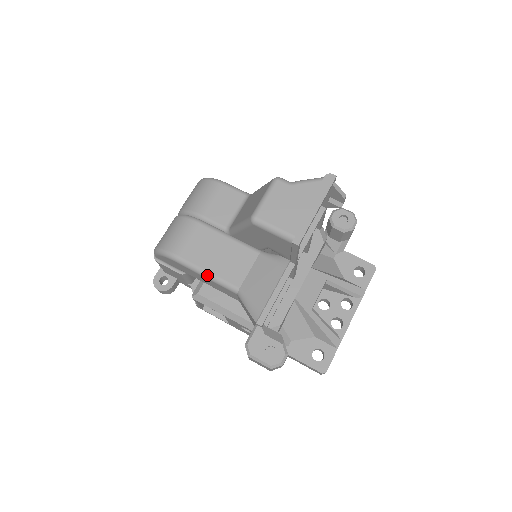
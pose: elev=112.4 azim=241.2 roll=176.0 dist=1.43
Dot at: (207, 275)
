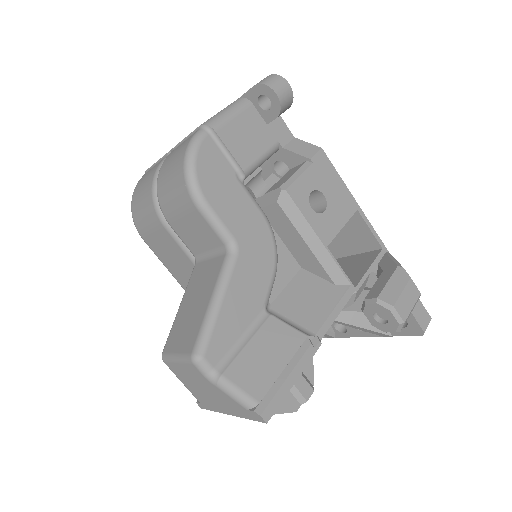
Dot at: occluded
